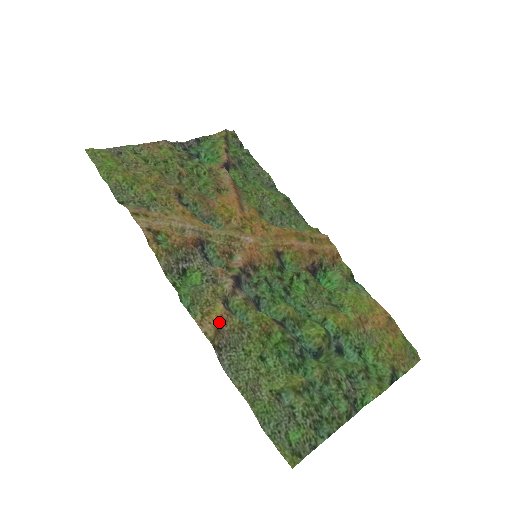
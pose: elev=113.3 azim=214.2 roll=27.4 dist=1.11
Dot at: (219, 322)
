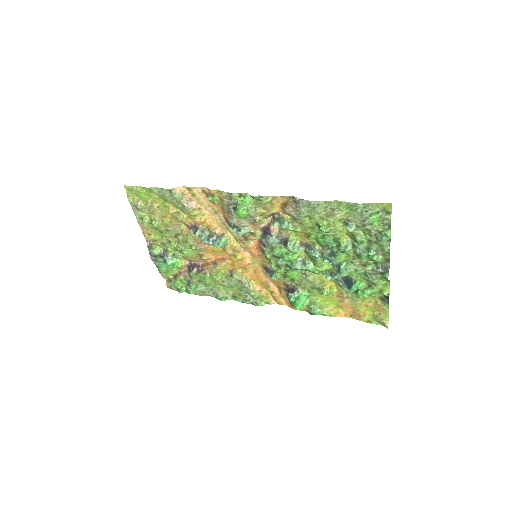
Dot at: (282, 206)
